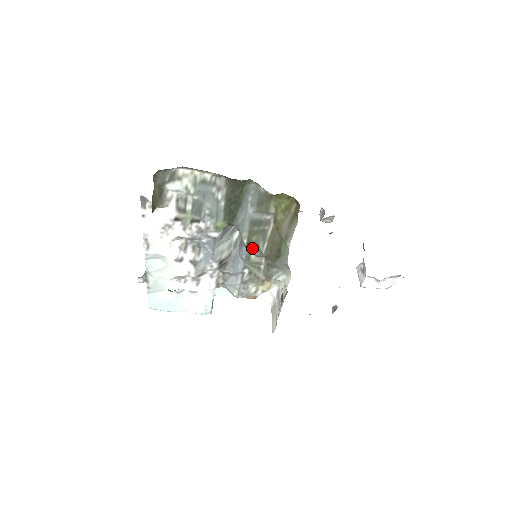
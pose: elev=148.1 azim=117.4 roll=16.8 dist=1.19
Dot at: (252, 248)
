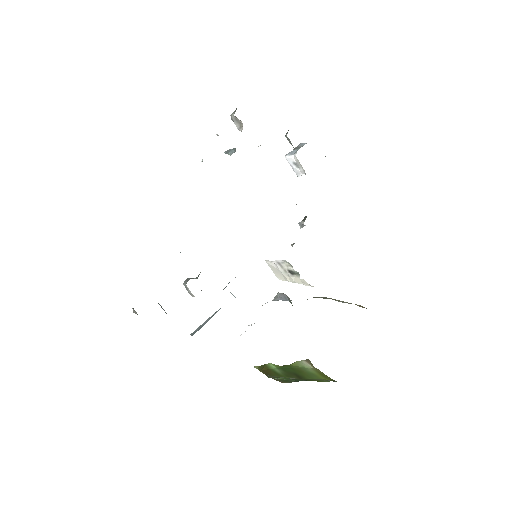
Dot at: occluded
